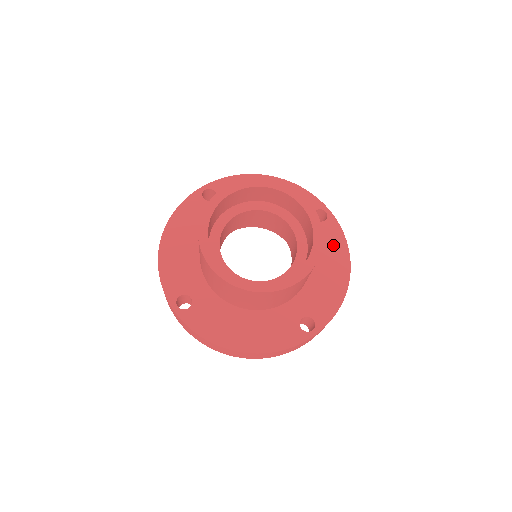
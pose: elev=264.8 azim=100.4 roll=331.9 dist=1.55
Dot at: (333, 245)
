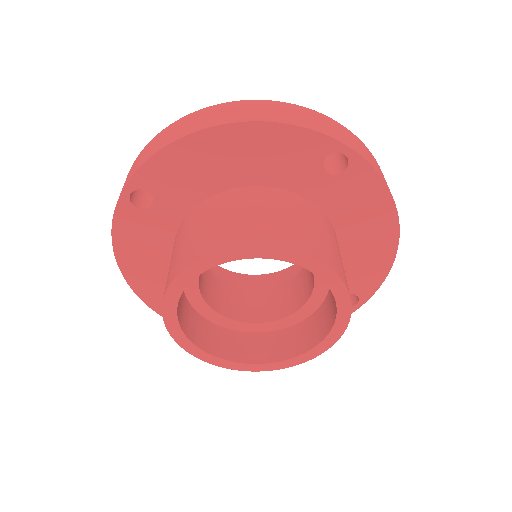
Dot at: (367, 203)
